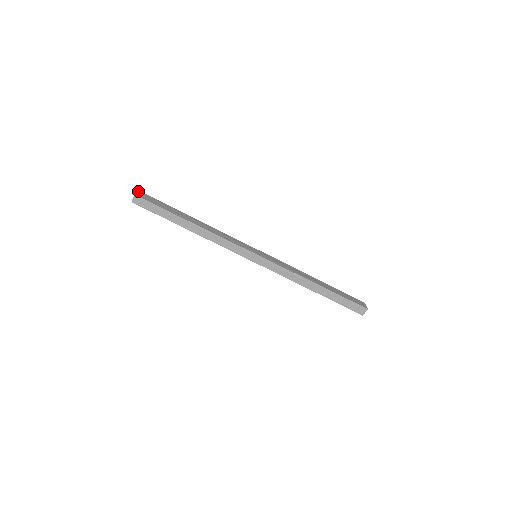
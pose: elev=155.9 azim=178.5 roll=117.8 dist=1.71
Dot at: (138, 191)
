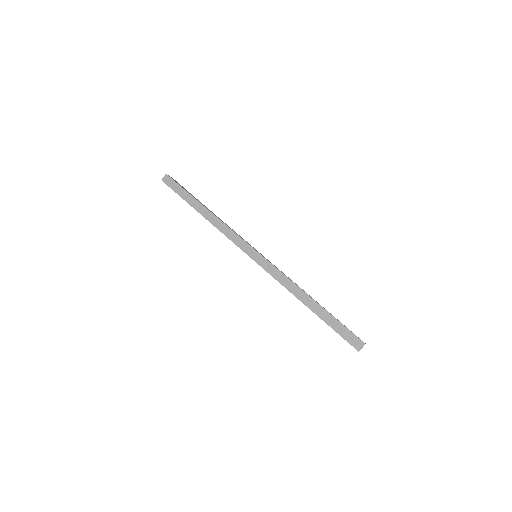
Dot at: (171, 177)
